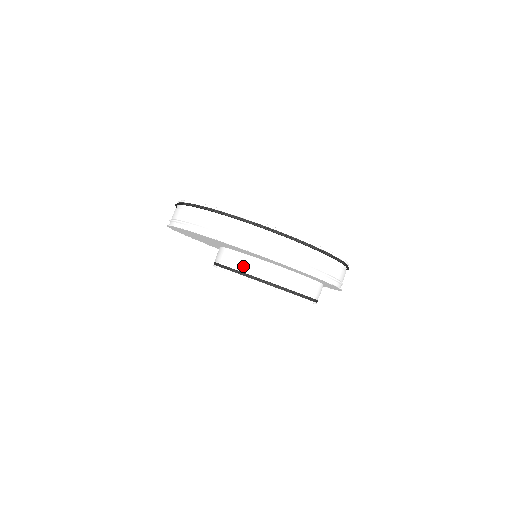
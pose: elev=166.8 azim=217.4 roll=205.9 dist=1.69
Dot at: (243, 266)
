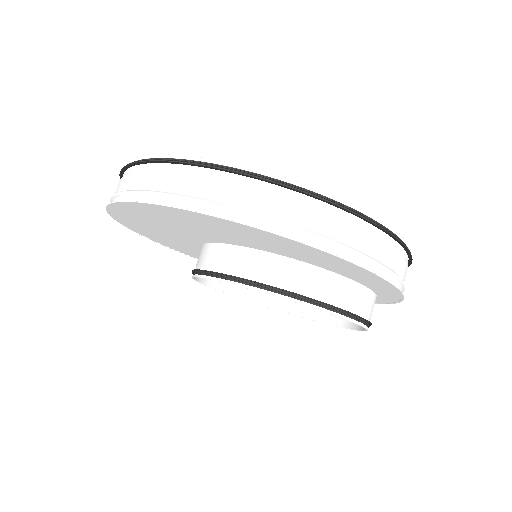
Dot at: (218, 263)
